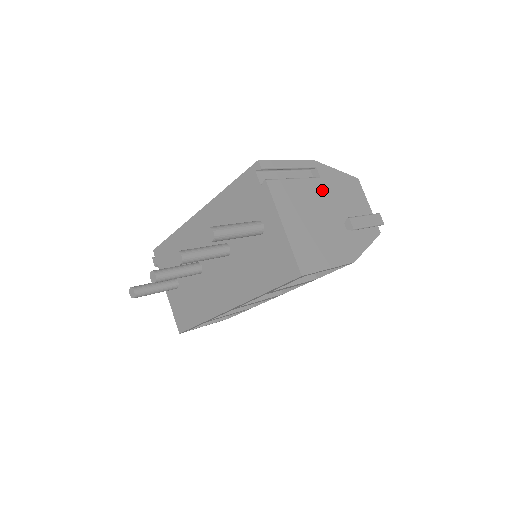
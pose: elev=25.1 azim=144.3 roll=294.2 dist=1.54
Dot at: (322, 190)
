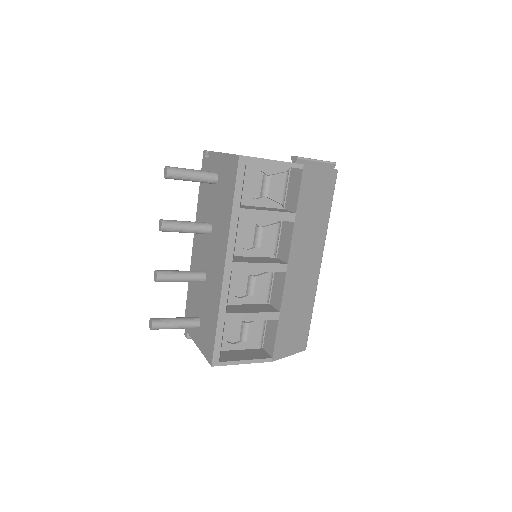
Dot at: occluded
